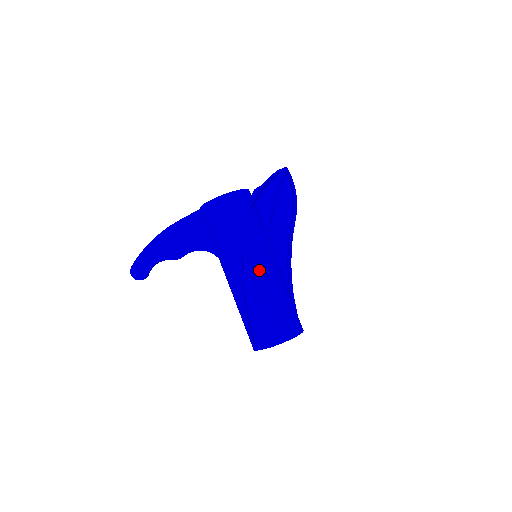
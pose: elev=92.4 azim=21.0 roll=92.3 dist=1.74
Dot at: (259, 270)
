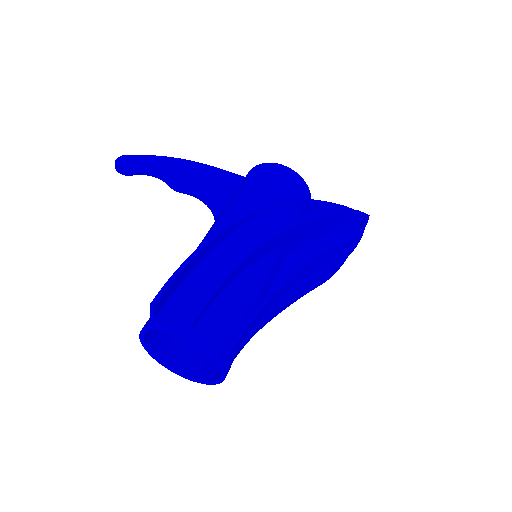
Dot at: occluded
